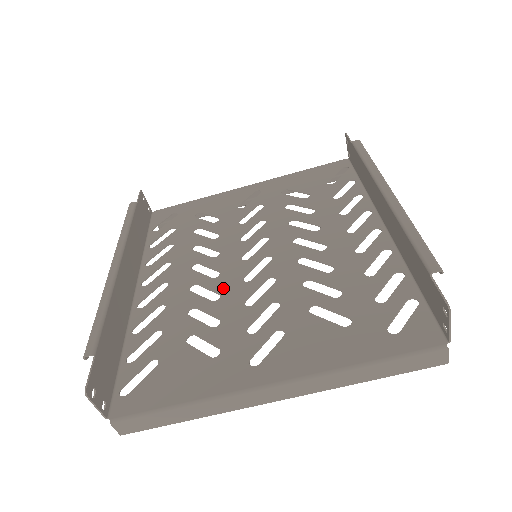
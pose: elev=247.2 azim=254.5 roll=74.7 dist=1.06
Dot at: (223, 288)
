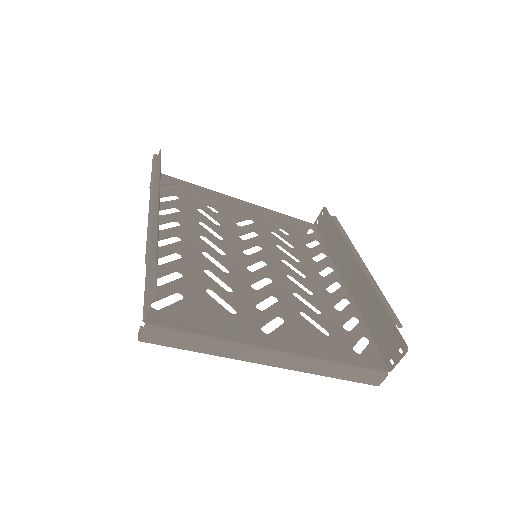
Dot at: (231, 266)
